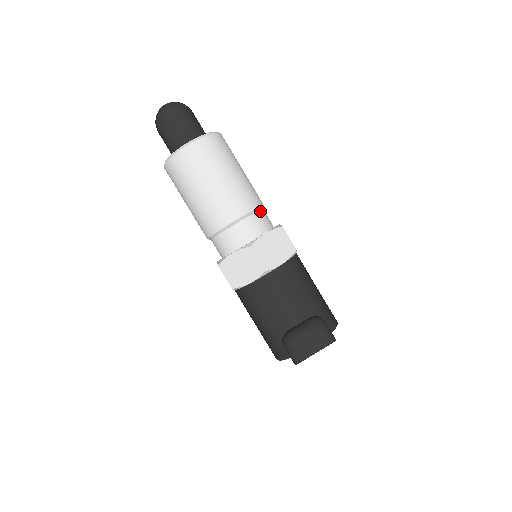
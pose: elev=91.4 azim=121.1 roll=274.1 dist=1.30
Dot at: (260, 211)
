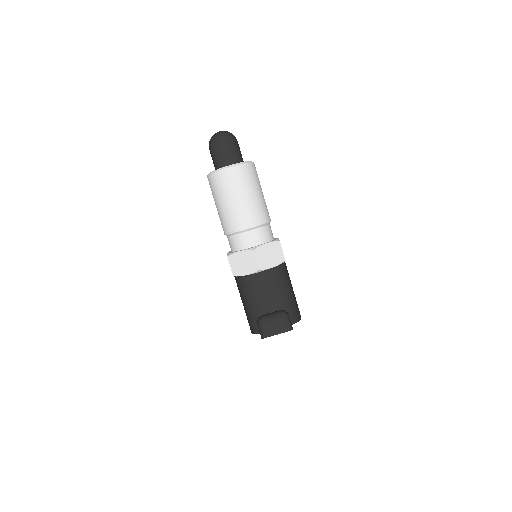
Dot at: (267, 226)
